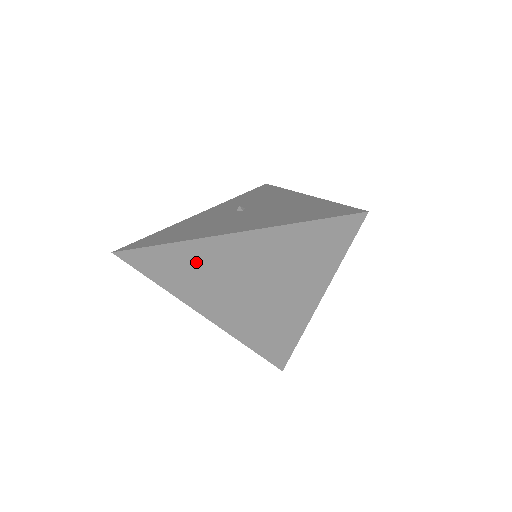
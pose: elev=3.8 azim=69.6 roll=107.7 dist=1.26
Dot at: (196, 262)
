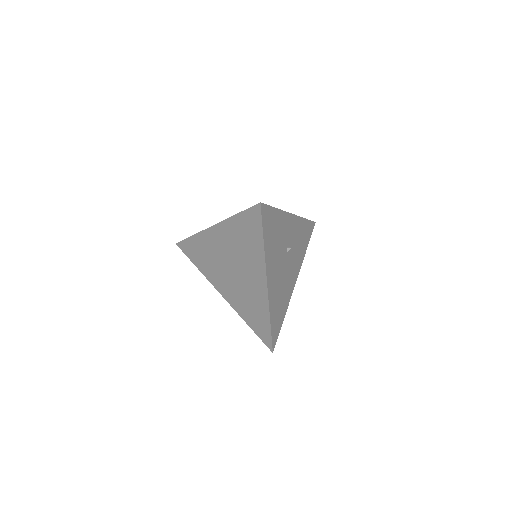
Dot at: (205, 249)
